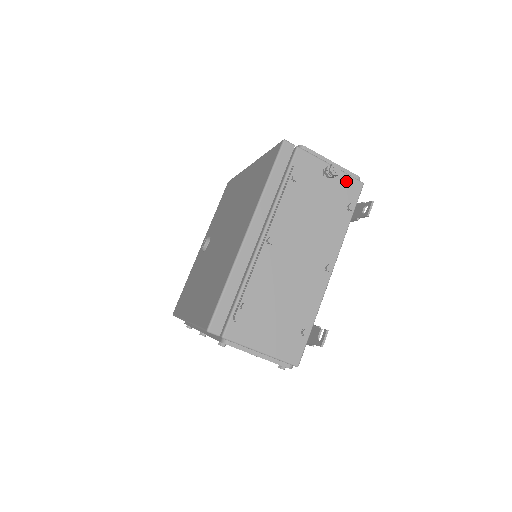
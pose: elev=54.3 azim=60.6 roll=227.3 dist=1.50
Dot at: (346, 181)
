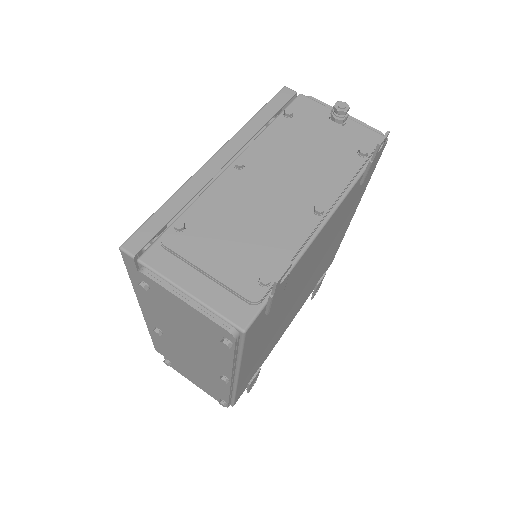
Dot at: (361, 132)
